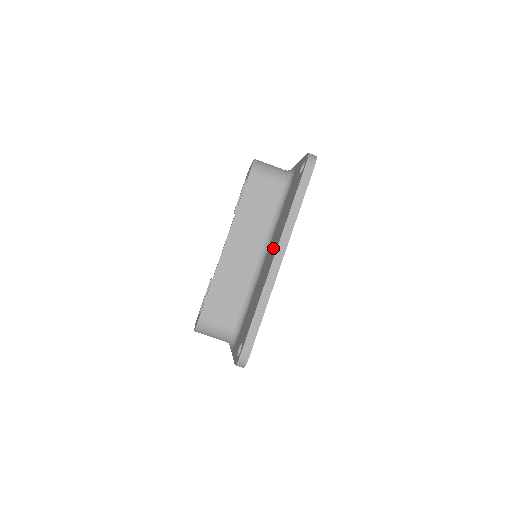
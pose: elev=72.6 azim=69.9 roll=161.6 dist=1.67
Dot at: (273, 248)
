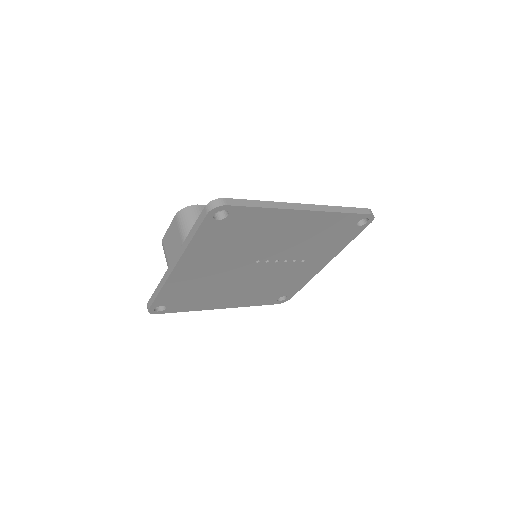
Dot at: occluded
